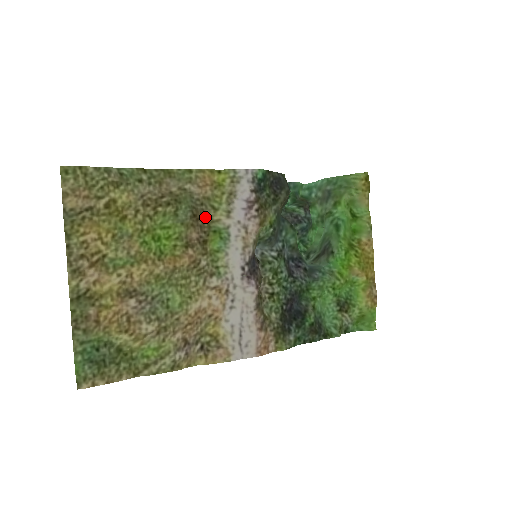
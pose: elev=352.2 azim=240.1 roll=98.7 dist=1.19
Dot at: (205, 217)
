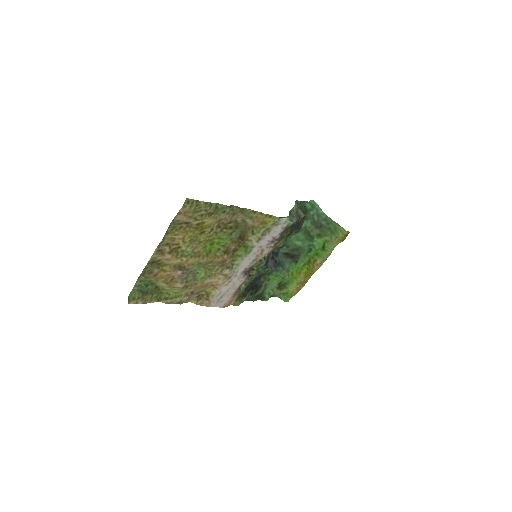
Dot at: (245, 236)
